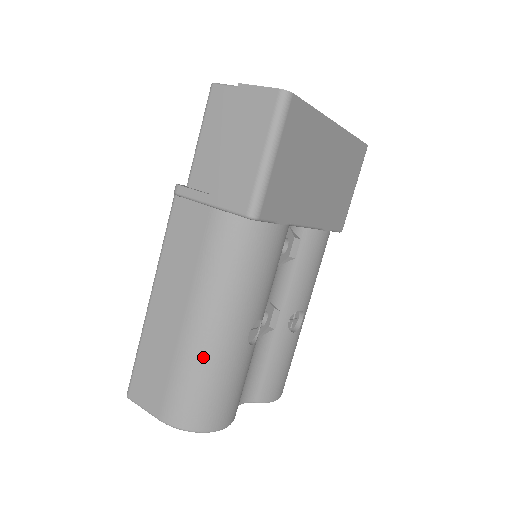
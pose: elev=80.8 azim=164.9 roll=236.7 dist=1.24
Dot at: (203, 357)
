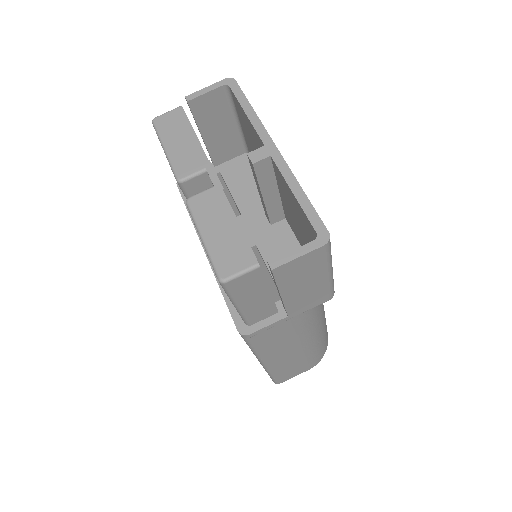
Dot at: (320, 339)
